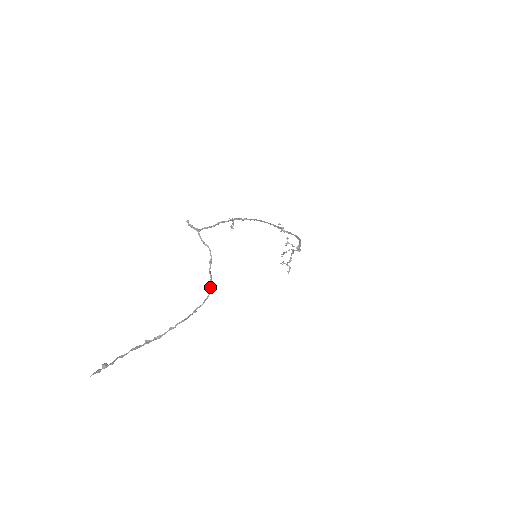
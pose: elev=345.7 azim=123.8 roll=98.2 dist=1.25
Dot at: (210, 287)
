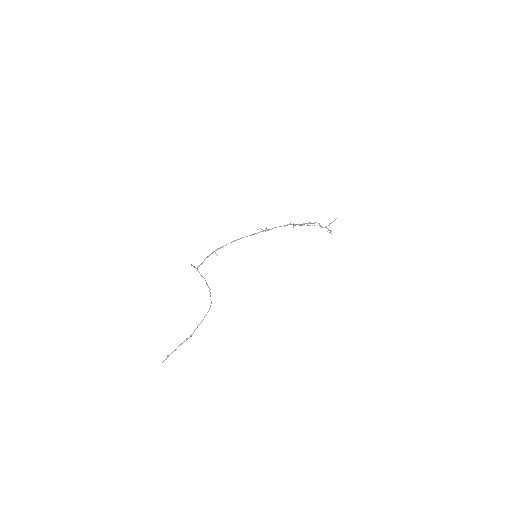
Dot at: occluded
